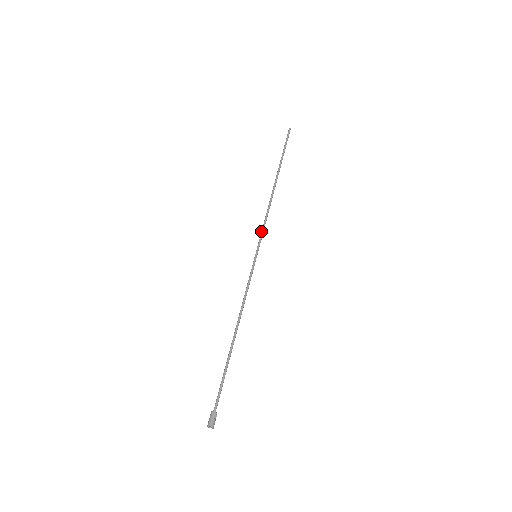
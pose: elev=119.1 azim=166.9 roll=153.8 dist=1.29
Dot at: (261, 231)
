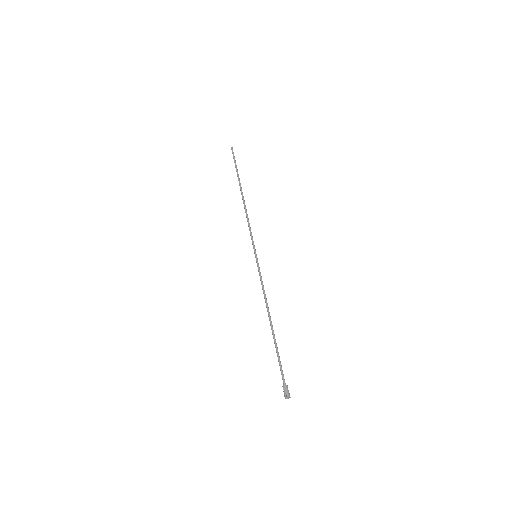
Dot at: (251, 235)
